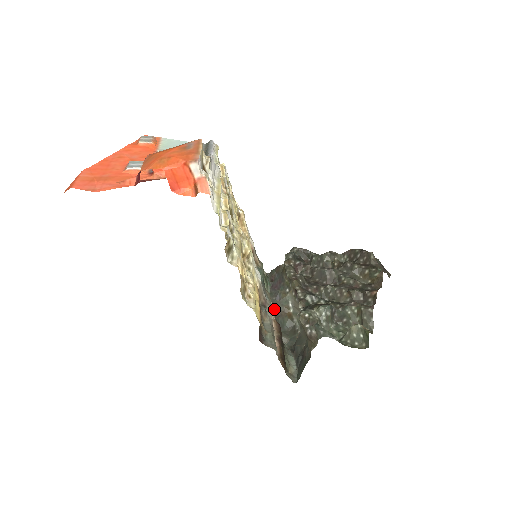
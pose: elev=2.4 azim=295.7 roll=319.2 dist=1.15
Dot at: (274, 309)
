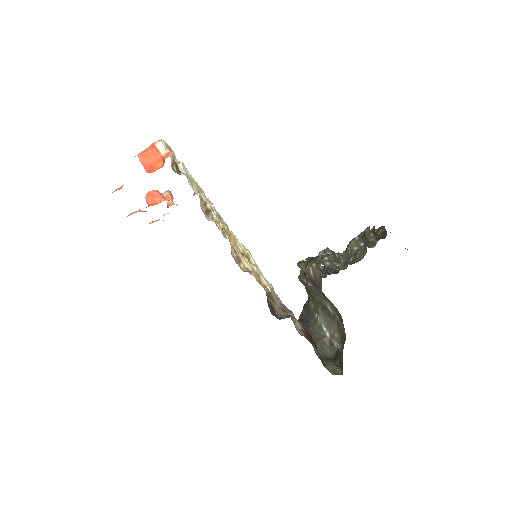
Dot at: occluded
